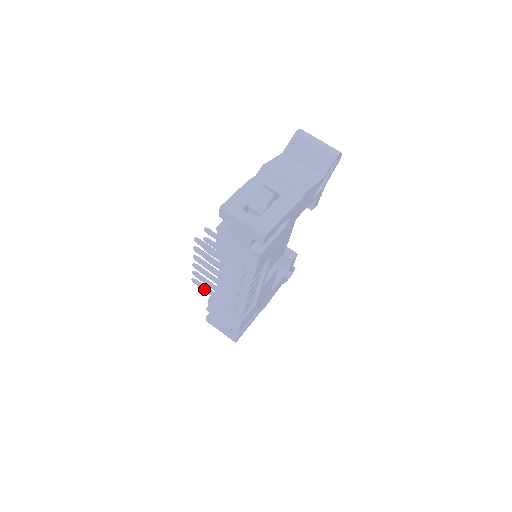
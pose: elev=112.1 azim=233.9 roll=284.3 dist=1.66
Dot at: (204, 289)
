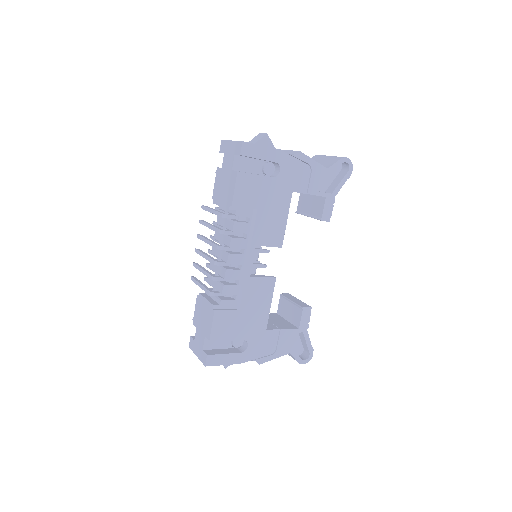
Dot at: (196, 281)
